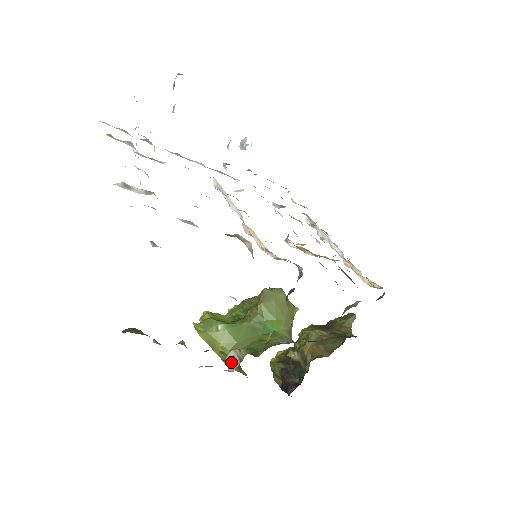
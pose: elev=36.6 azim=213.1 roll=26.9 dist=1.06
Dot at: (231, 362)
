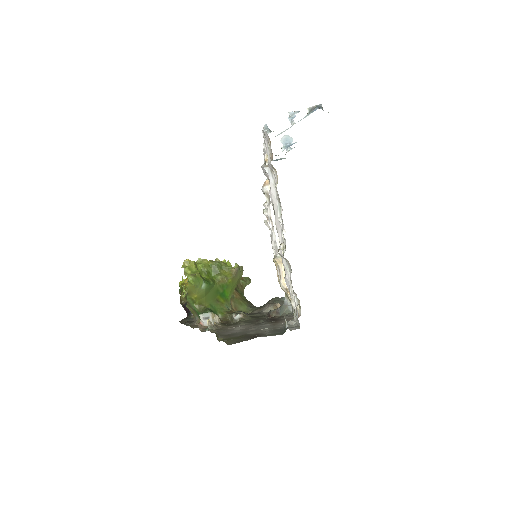
Dot at: (205, 318)
